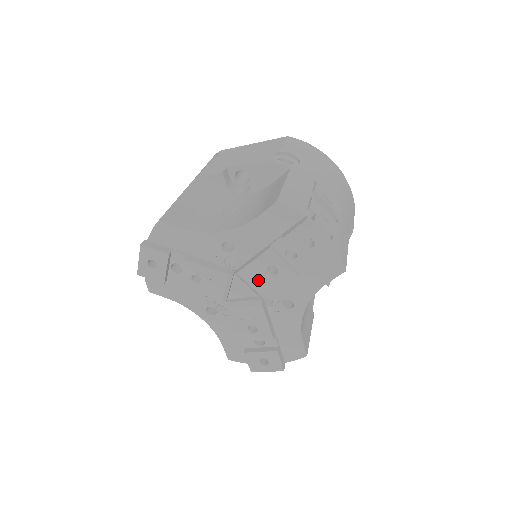
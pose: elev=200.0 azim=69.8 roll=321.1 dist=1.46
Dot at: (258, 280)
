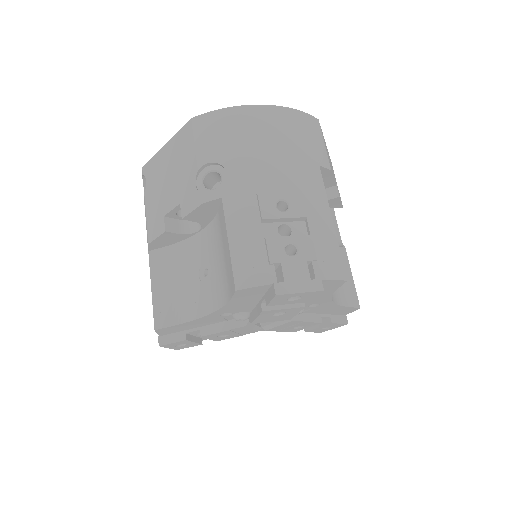
Dot at: (273, 319)
